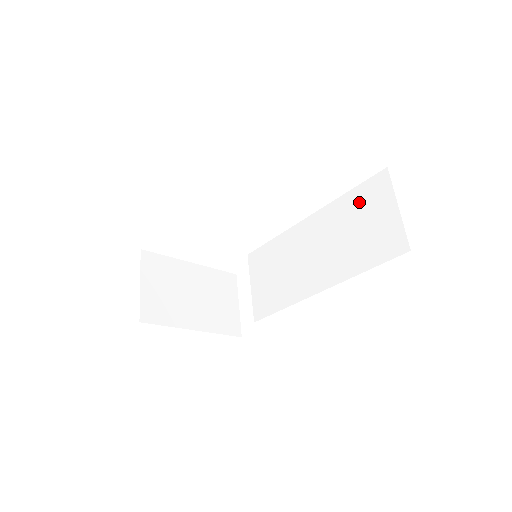
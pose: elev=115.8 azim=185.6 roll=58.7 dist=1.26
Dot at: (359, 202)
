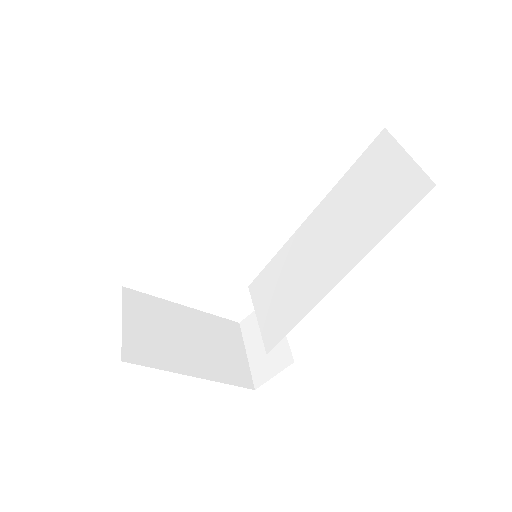
Dot at: (362, 173)
